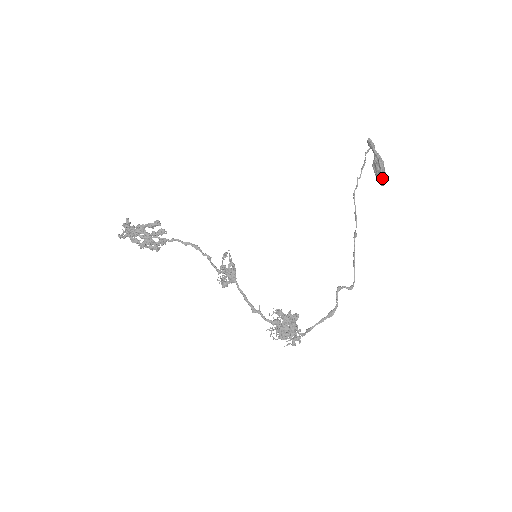
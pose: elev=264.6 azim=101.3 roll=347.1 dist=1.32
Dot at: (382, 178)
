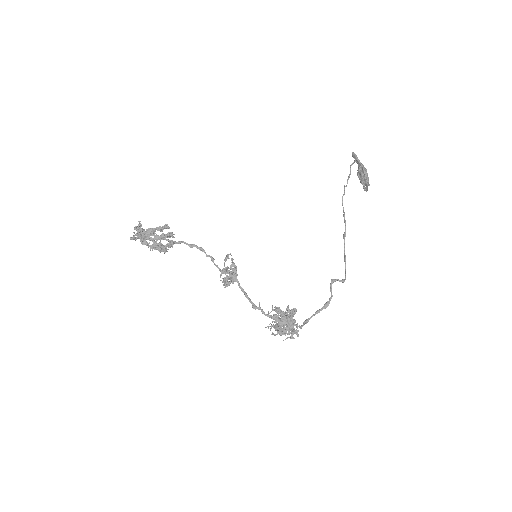
Dot at: (366, 184)
